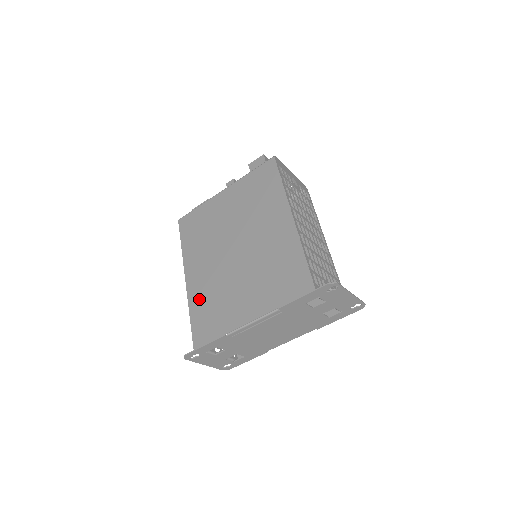
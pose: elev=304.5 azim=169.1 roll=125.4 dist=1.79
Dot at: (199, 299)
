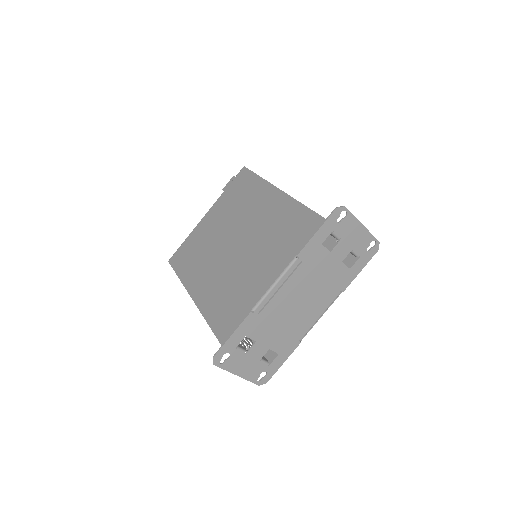
Dot at: (212, 302)
